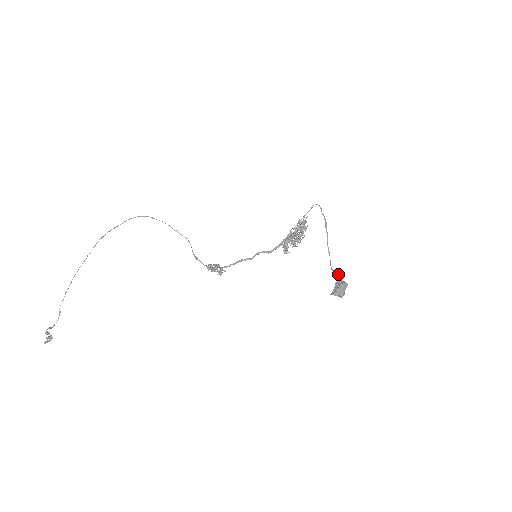
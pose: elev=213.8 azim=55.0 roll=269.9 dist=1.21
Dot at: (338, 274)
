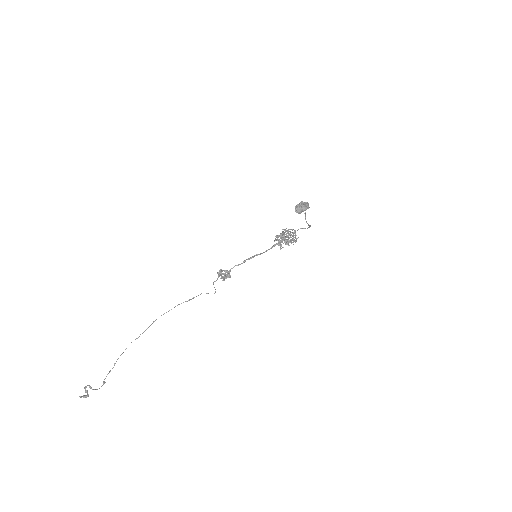
Dot at: (305, 210)
